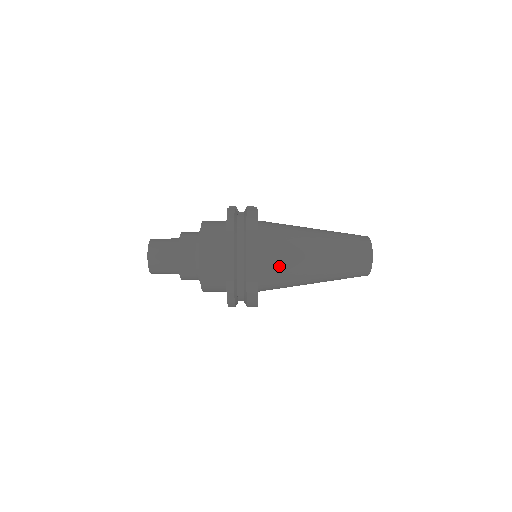
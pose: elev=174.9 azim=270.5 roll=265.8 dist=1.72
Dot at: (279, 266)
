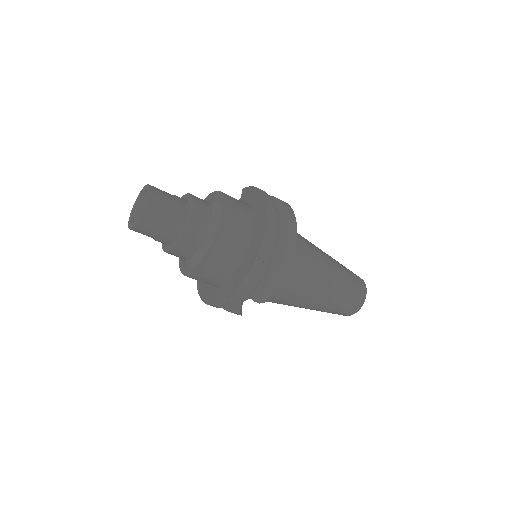
Dot at: (301, 254)
